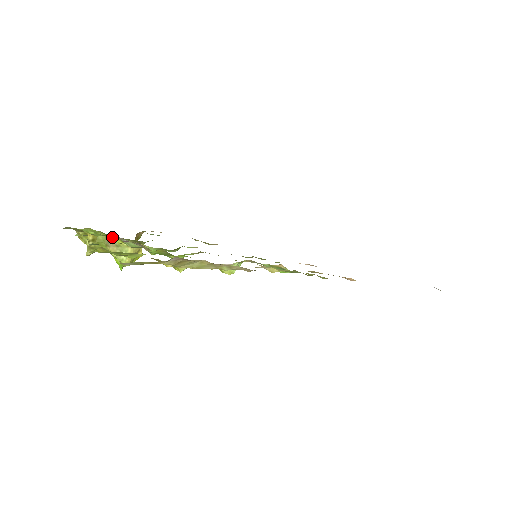
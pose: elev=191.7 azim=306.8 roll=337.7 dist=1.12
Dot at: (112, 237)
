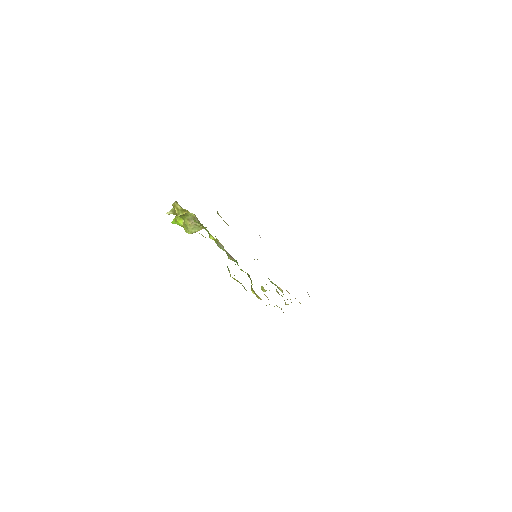
Dot at: (210, 234)
